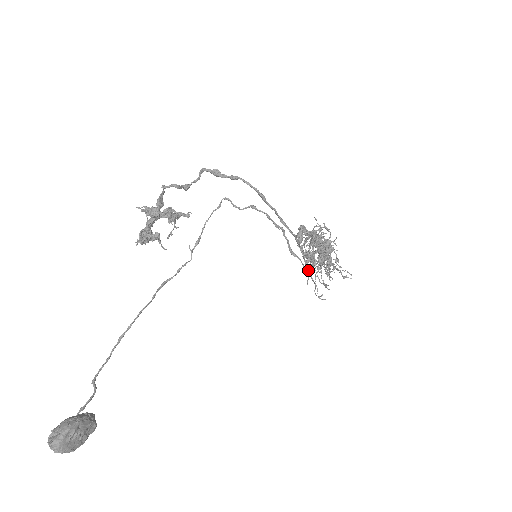
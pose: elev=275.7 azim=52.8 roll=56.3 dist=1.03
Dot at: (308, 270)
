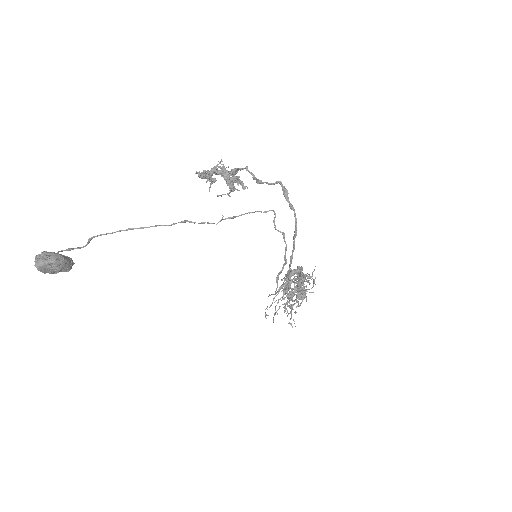
Dot at: occluded
